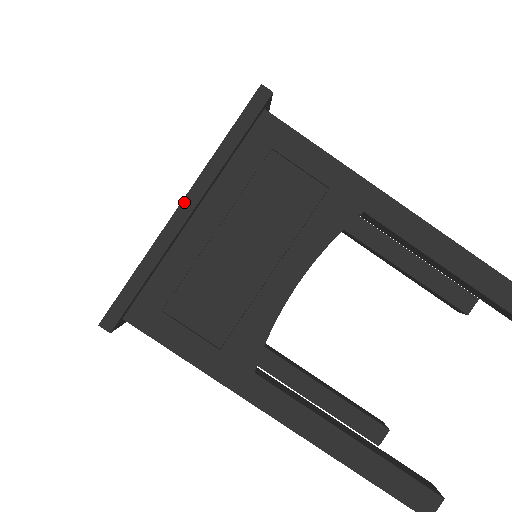
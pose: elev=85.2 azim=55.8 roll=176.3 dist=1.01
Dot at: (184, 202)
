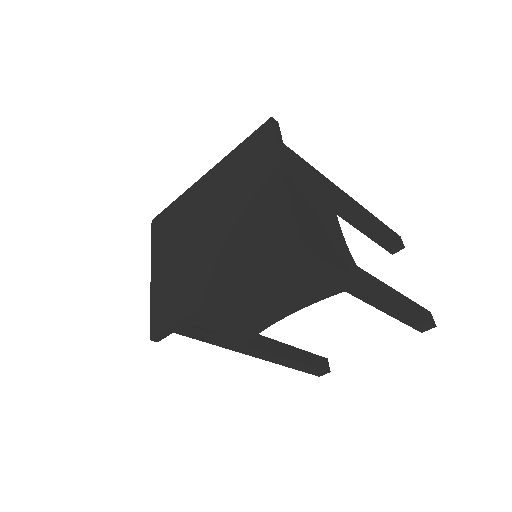
Dot at: (219, 297)
